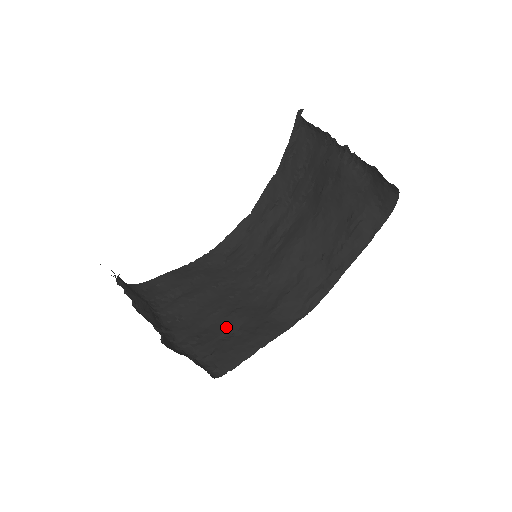
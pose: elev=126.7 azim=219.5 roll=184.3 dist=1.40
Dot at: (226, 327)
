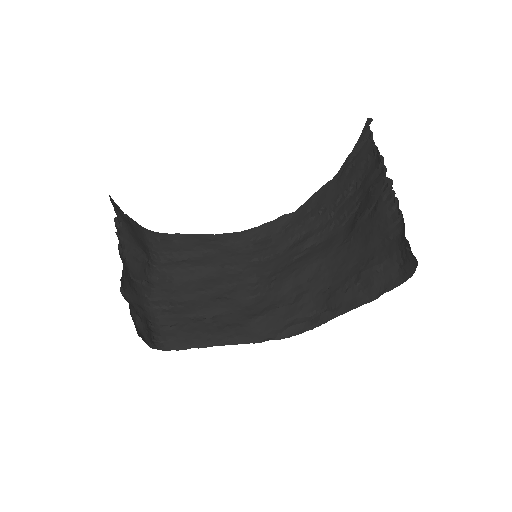
Dot at: (202, 309)
